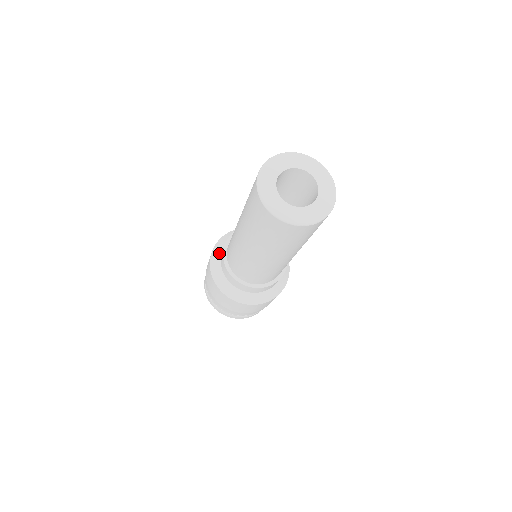
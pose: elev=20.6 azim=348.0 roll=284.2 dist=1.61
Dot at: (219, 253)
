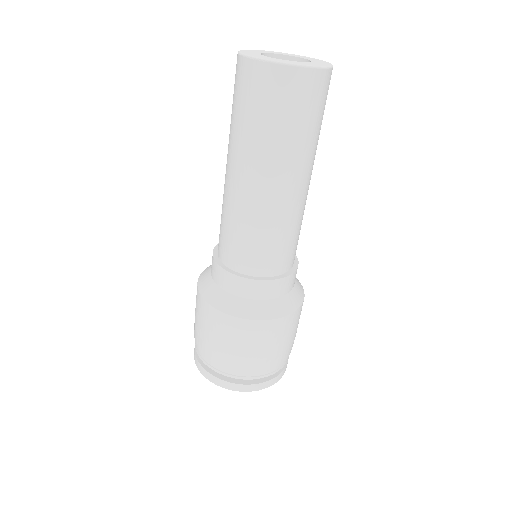
Dot at: occluded
